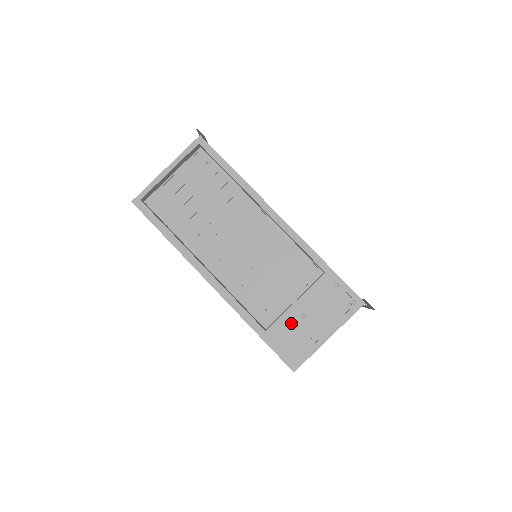
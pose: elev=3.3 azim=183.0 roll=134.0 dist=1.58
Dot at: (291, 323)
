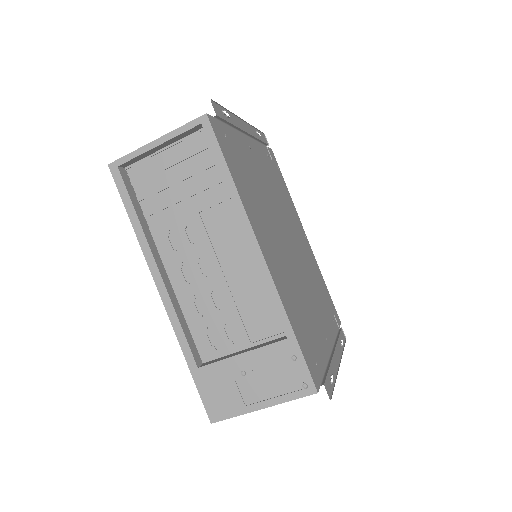
Dot at: (228, 373)
